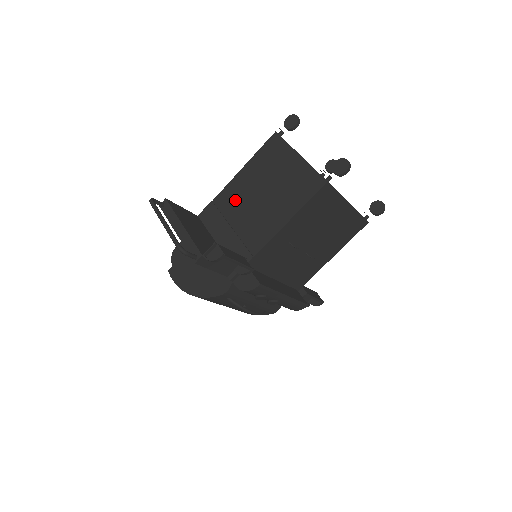
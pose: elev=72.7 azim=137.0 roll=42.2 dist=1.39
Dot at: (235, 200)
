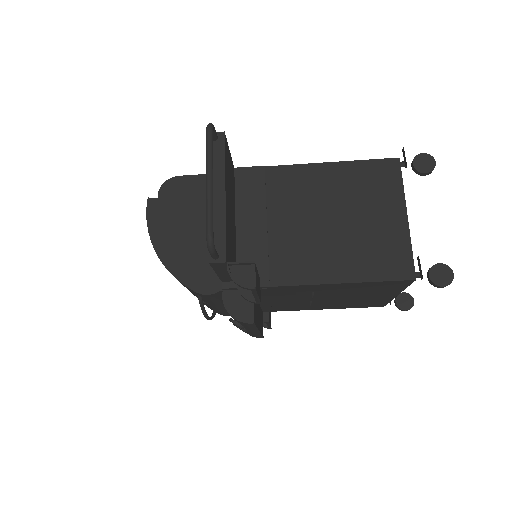
Dot at: (294, 194)
